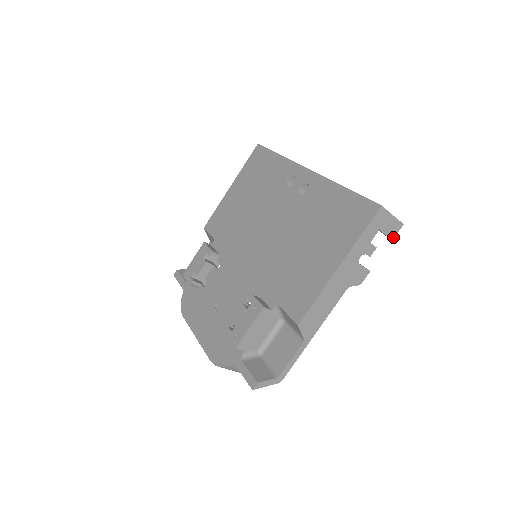
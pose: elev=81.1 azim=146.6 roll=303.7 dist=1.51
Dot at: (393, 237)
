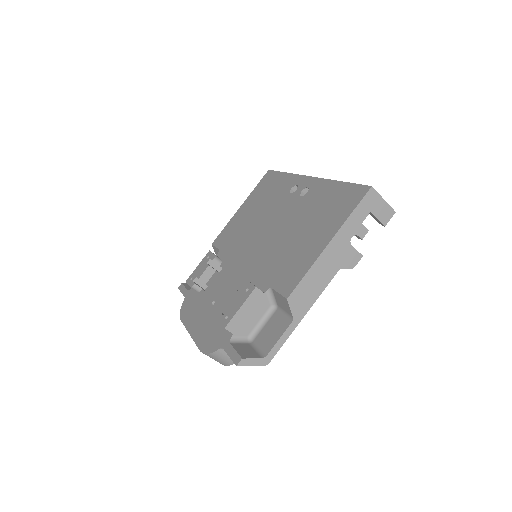
Dot at: (385, 224)
